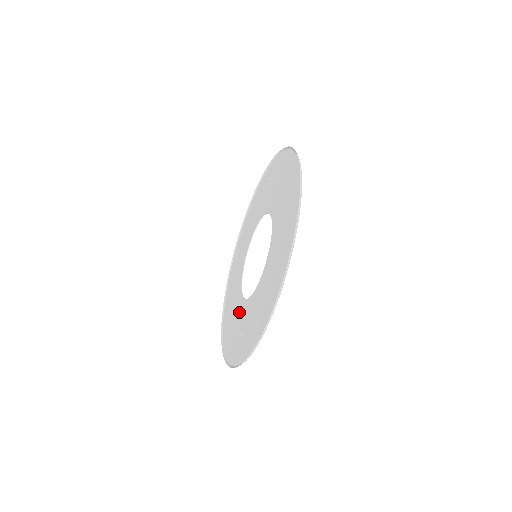
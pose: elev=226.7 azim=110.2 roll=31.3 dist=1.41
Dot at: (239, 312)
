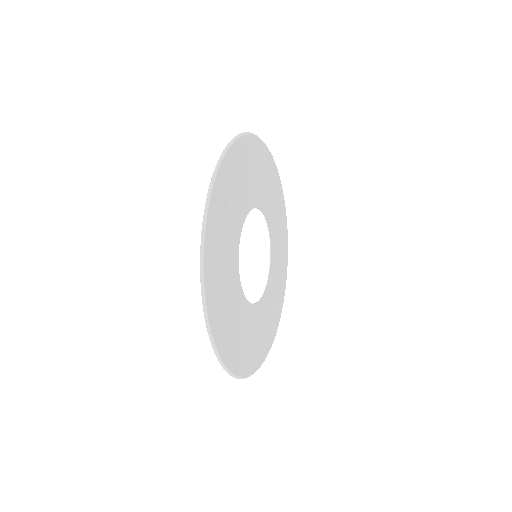
Dot at: (273, 272)
